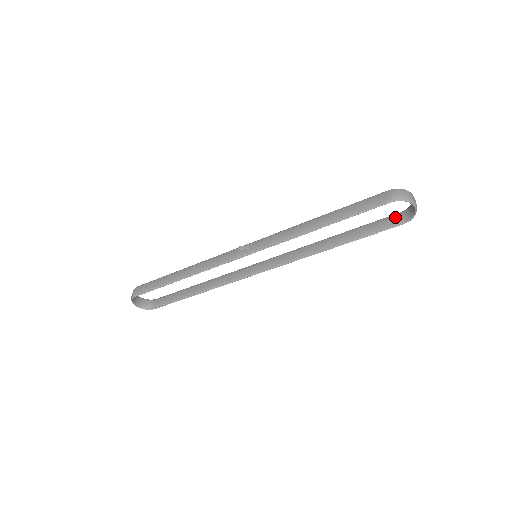
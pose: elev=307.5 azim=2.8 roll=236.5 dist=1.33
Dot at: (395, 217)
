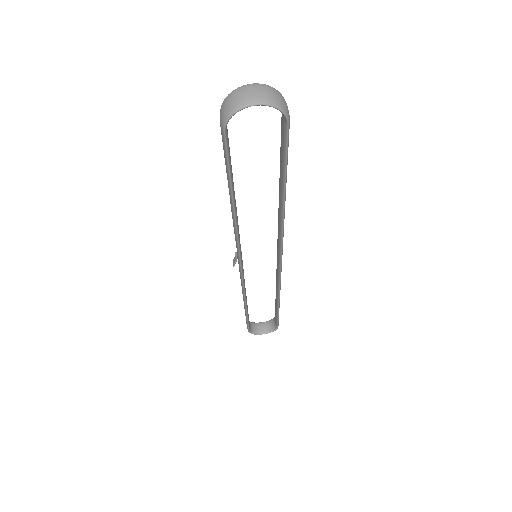
Dot at: (281, 120)
